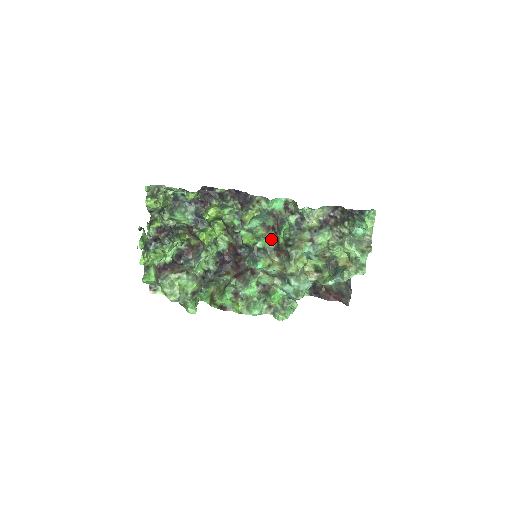
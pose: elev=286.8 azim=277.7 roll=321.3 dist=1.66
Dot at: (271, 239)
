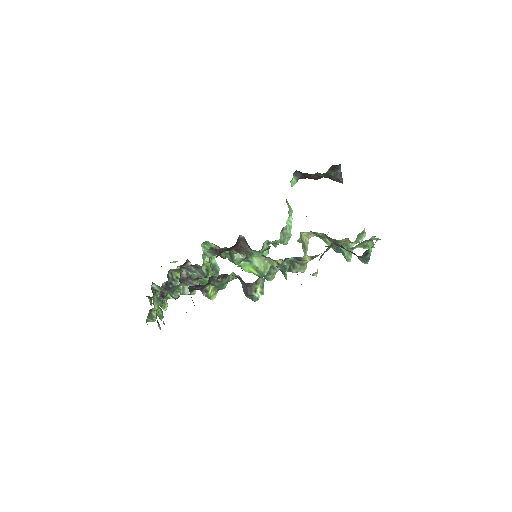
Dot at: (271, 262)
